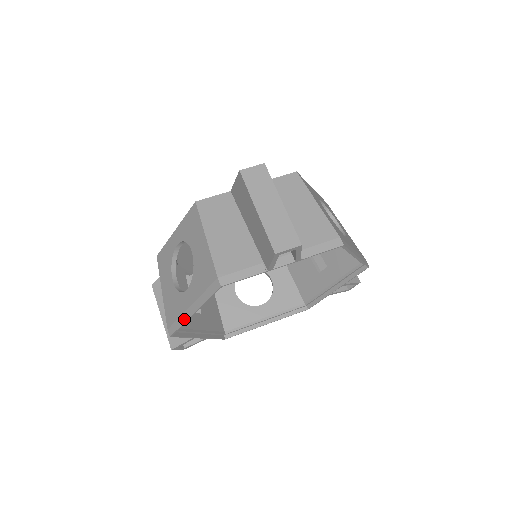
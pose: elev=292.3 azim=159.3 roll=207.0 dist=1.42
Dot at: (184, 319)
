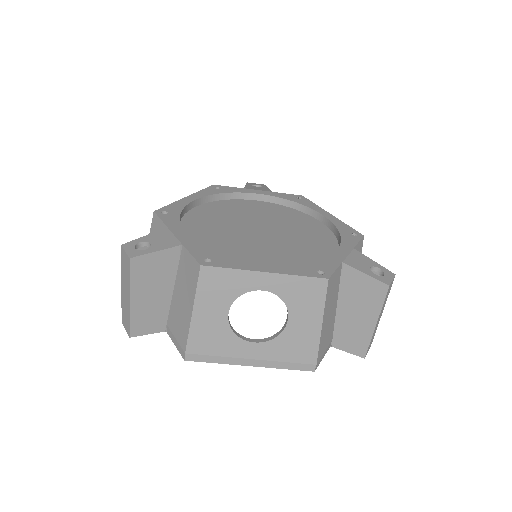
Dot at: (231, 362)
